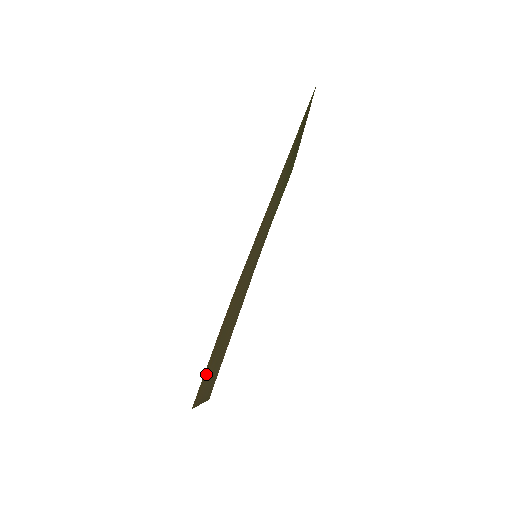
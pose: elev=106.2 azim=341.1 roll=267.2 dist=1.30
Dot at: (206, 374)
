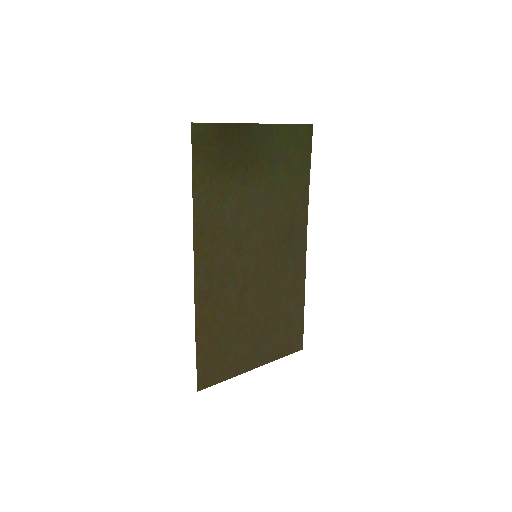
Dot at: (211, 366)
